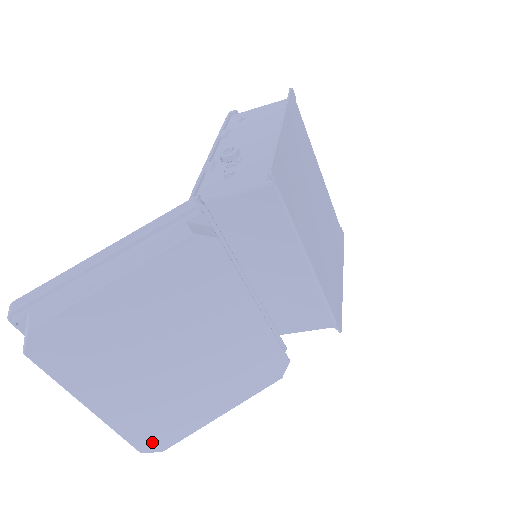
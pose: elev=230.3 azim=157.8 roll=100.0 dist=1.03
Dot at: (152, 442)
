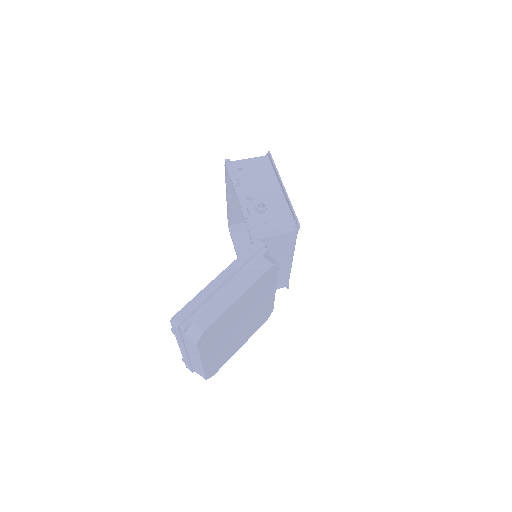
Dot at: (212, 372)
